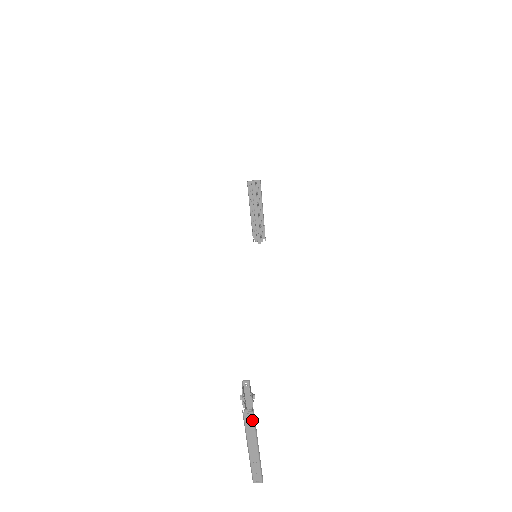
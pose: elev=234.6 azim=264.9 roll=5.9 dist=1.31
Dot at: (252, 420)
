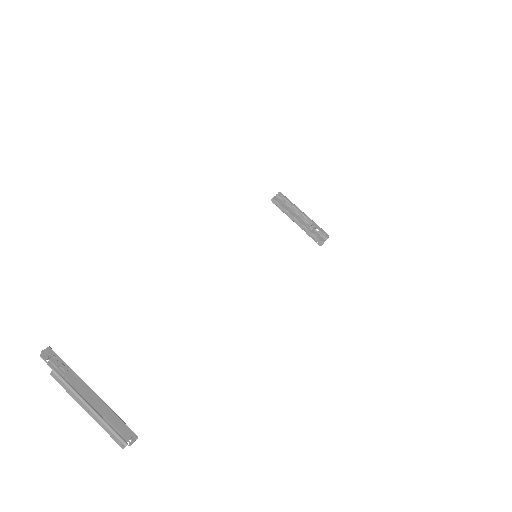
Dot at: (59, 379)
